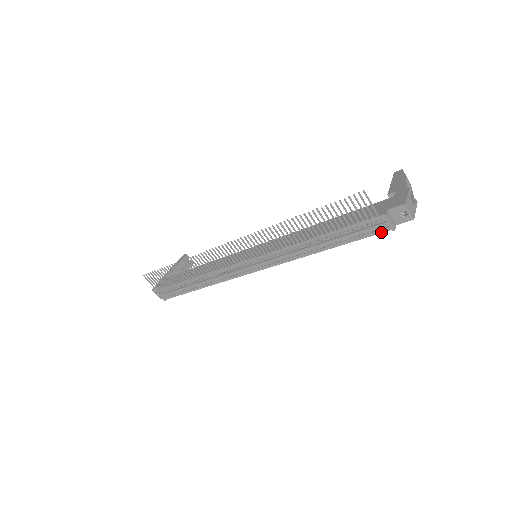
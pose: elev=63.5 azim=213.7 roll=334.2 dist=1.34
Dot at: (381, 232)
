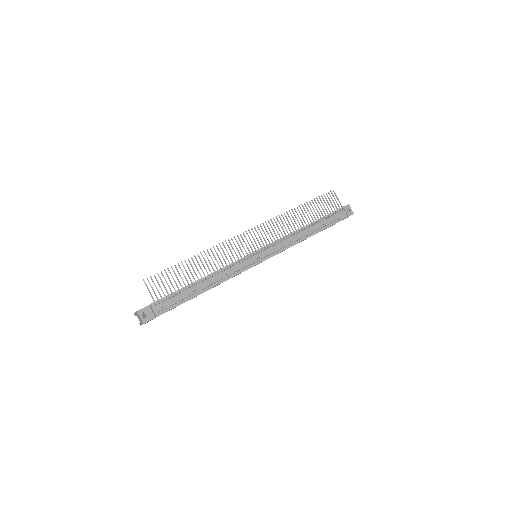
Dot at: (342, 219)
